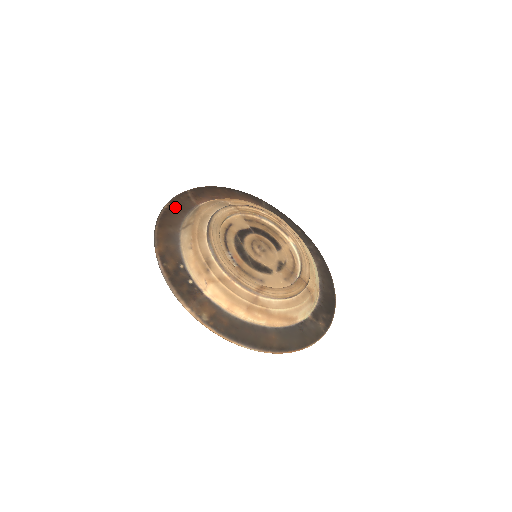
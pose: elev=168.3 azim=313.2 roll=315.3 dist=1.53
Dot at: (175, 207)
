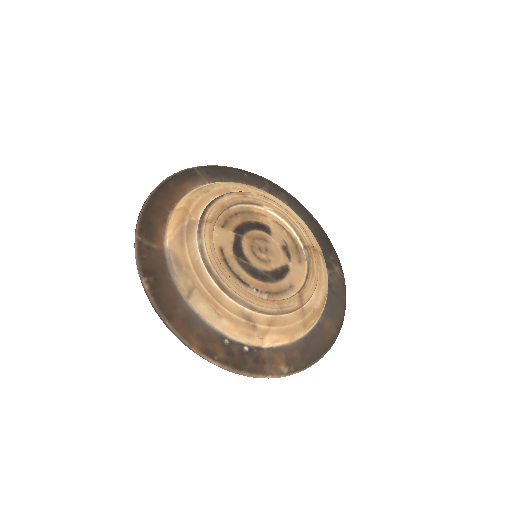
Dot at: (153, 277)
